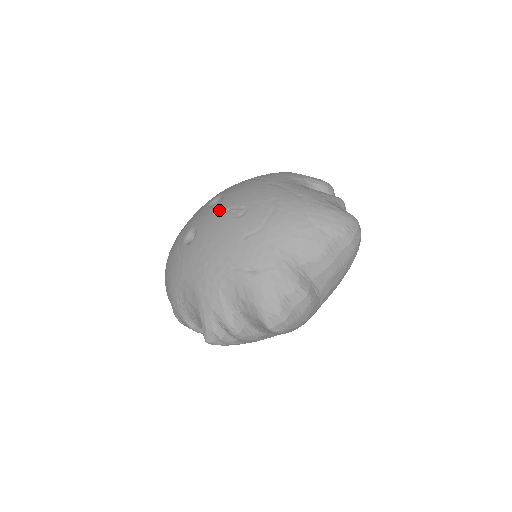
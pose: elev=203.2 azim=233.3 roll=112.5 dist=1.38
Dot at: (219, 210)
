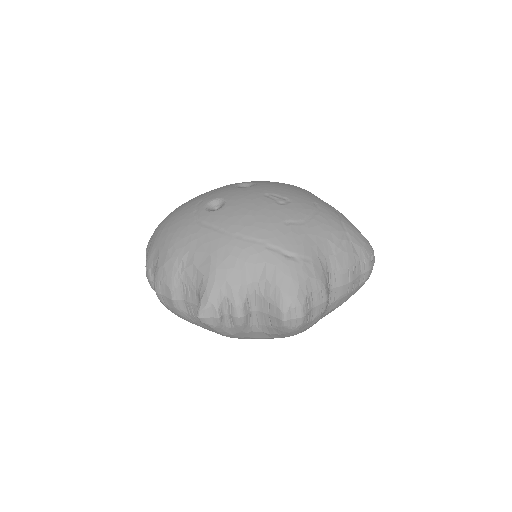
Dot at: (256, 192)
